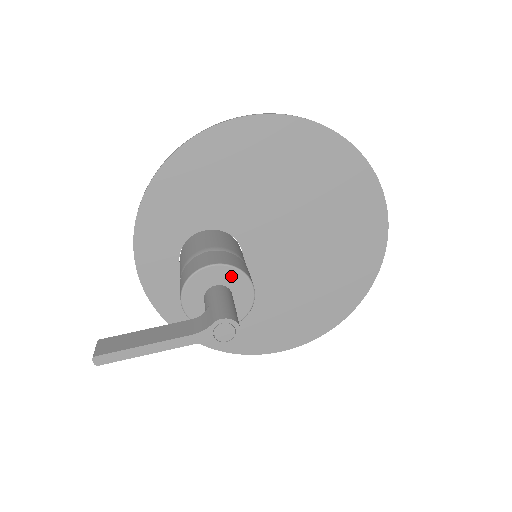
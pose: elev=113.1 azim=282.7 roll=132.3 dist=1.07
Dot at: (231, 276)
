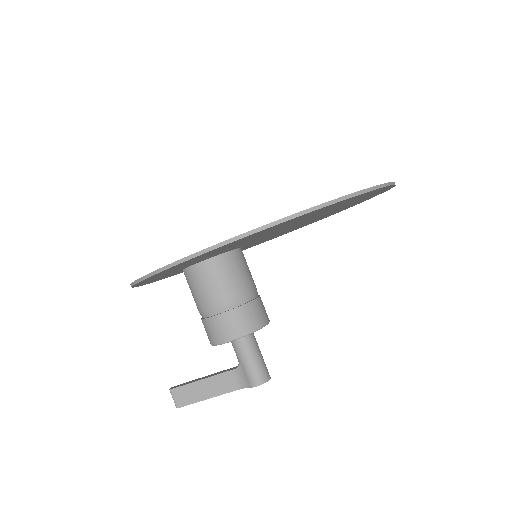
Dot at: occluded
